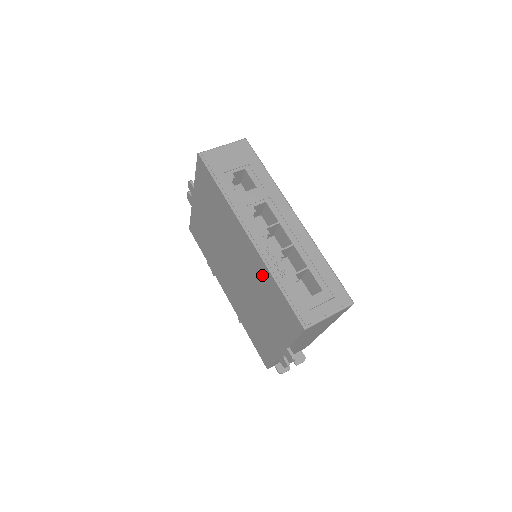
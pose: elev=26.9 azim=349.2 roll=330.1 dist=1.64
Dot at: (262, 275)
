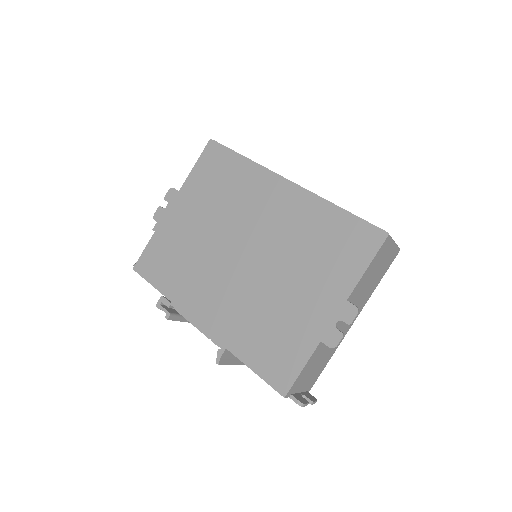
Dot at: (309, 216)
